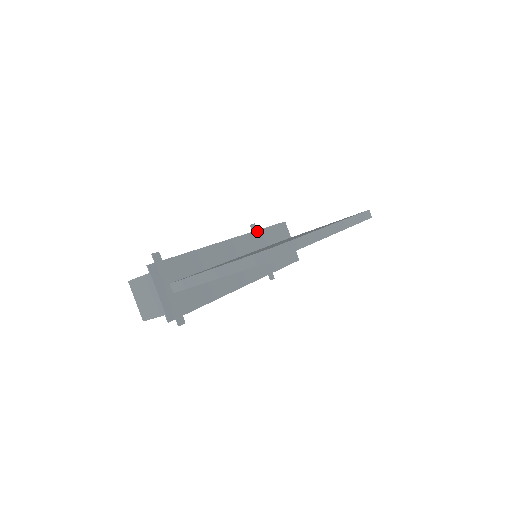
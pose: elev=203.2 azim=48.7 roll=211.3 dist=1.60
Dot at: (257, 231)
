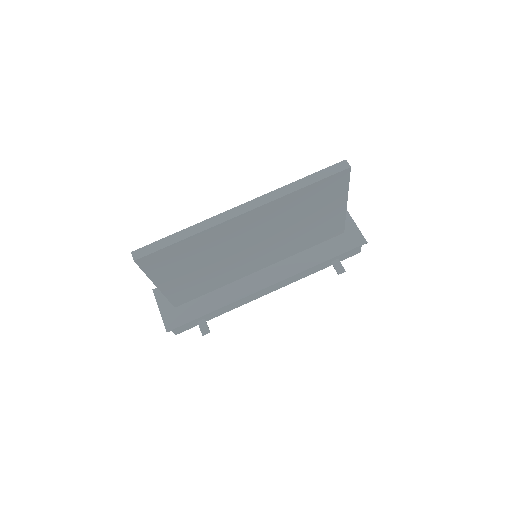
Dot at: occluded
